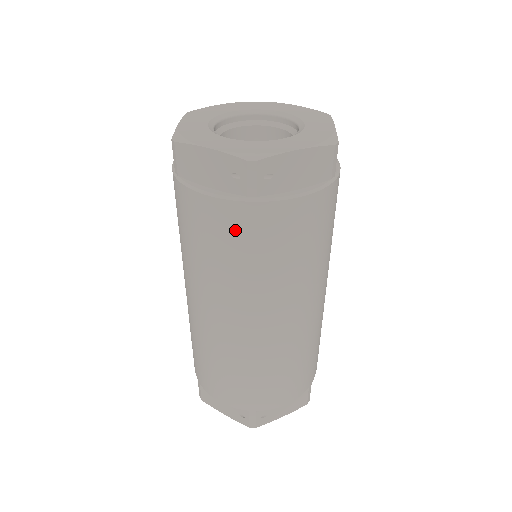
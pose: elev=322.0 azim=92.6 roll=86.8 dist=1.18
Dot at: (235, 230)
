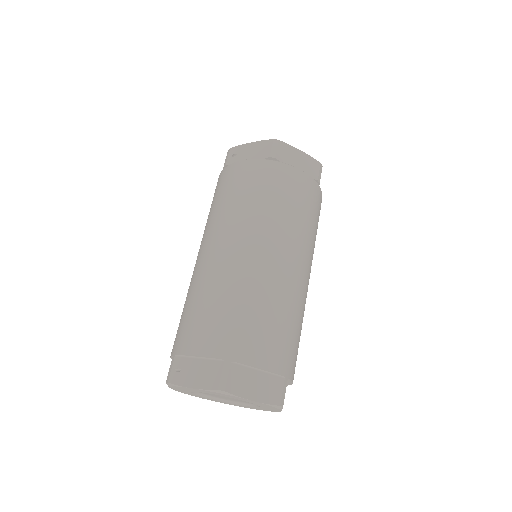
Dot at: (216, 189)
